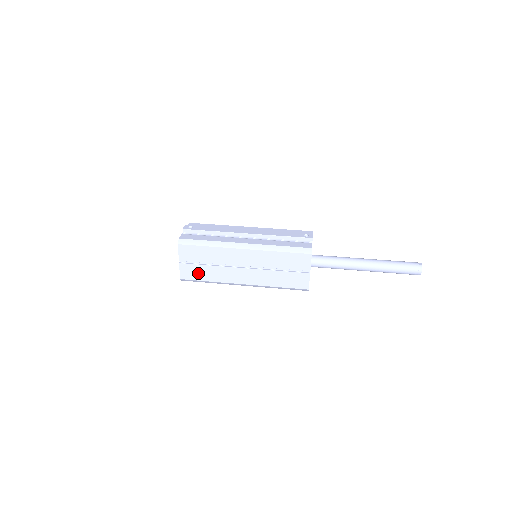
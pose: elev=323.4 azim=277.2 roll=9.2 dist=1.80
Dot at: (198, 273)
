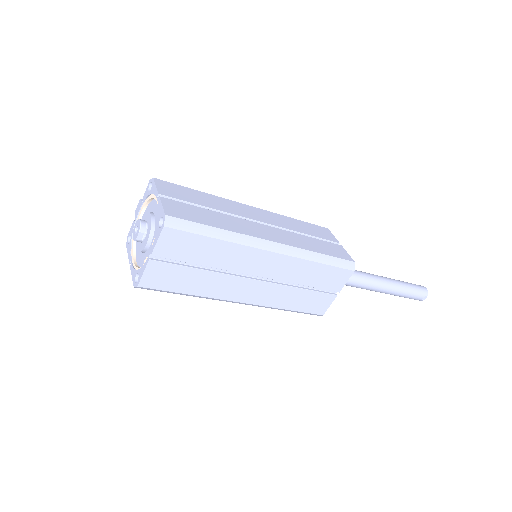
Dot at: (196, 215)
